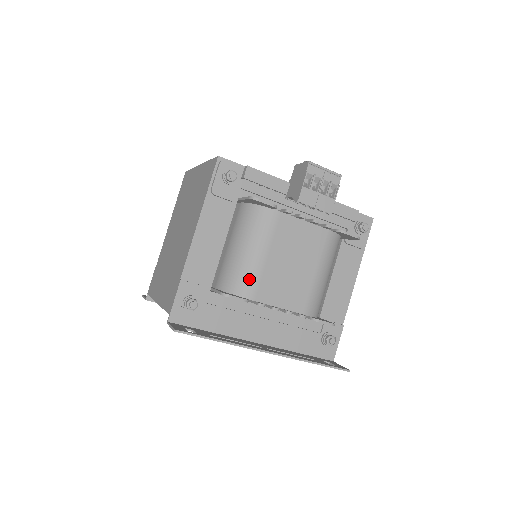
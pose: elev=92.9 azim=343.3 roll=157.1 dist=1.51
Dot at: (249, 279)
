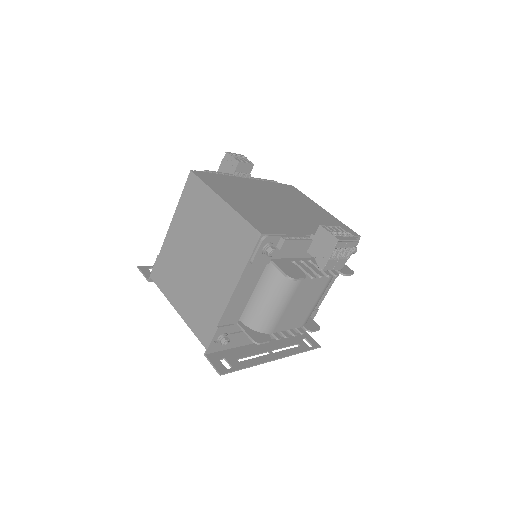
Dot at: (272, 322)
